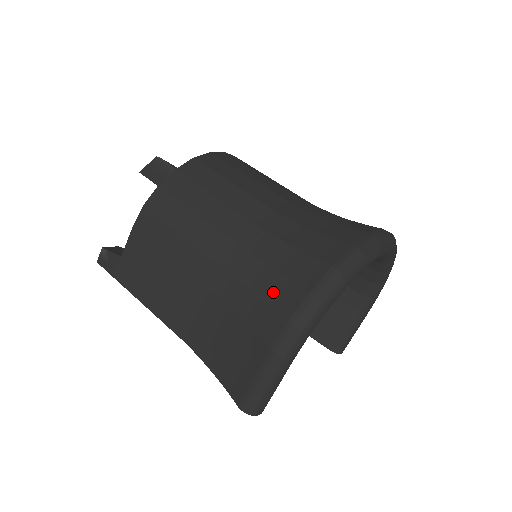
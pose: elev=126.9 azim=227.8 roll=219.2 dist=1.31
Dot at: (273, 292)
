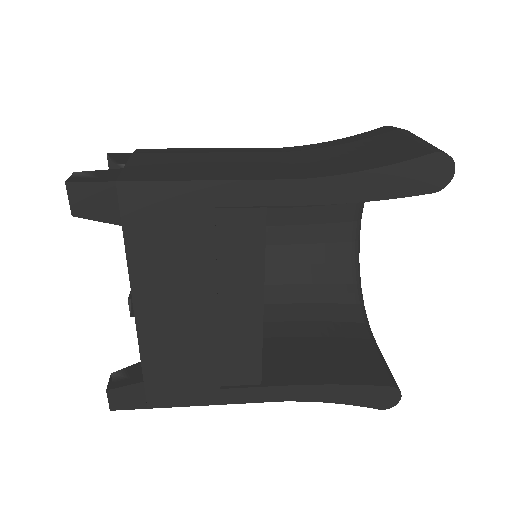
Dot at: occluded
